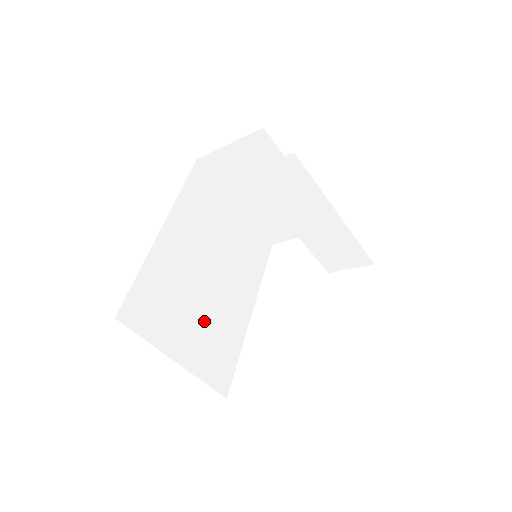
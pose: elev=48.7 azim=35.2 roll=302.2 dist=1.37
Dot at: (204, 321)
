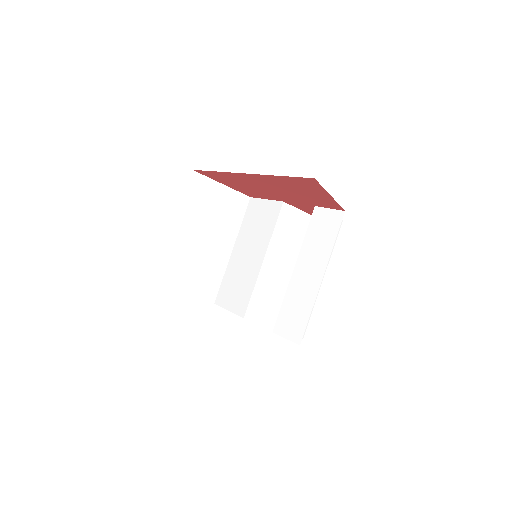
Dot at: occluded
